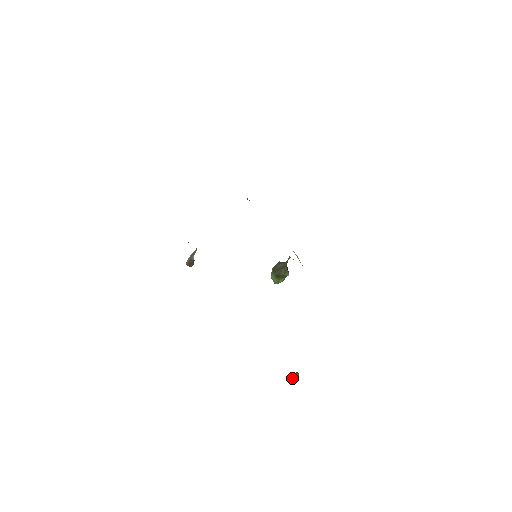
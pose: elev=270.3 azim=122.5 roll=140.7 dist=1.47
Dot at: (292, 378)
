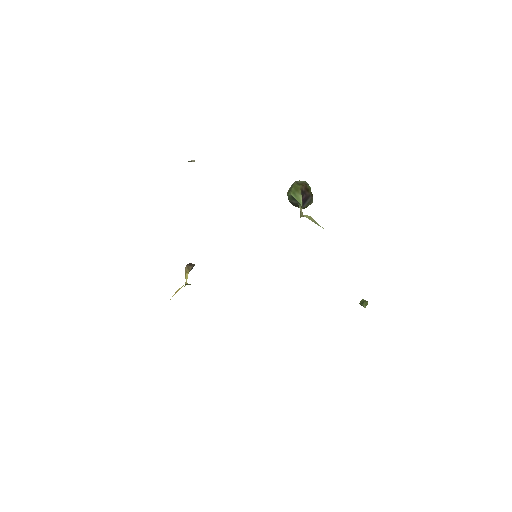
Dot at: (361, 303)
